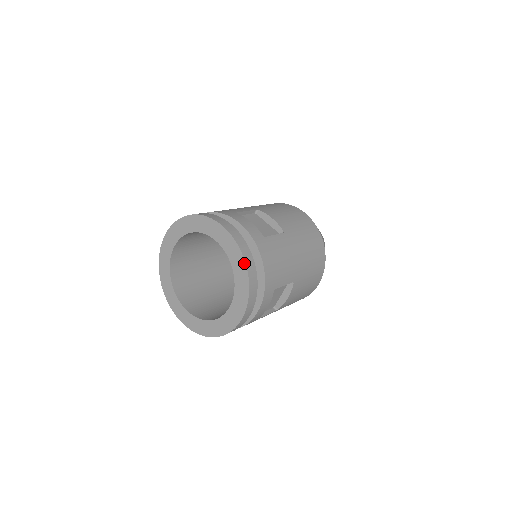
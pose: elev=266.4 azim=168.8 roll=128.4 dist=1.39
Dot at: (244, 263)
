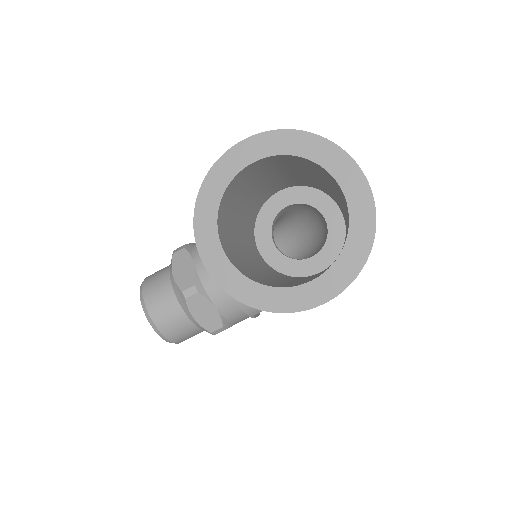
Dot at: (357, 168)
